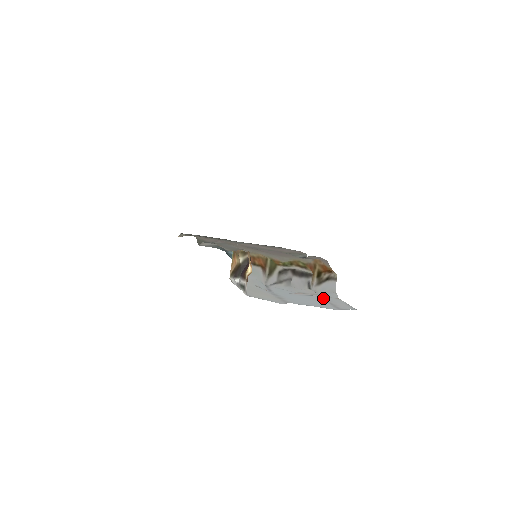
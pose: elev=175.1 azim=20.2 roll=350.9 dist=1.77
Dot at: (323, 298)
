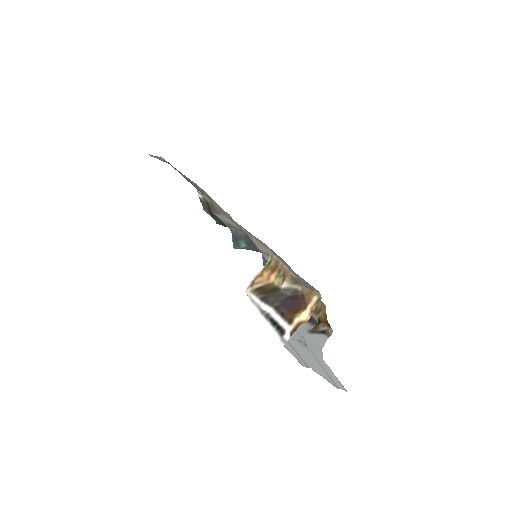
Dot at: (313, 354)
